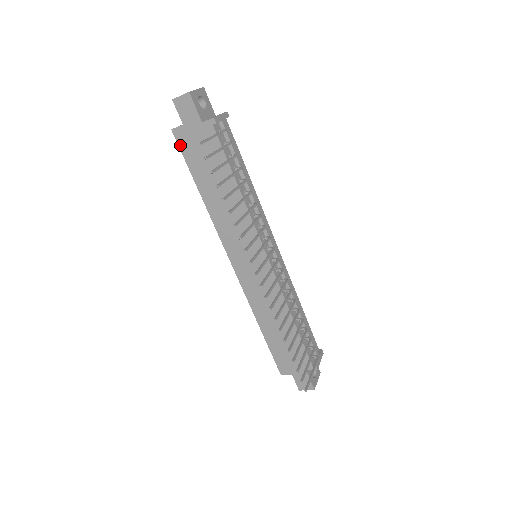
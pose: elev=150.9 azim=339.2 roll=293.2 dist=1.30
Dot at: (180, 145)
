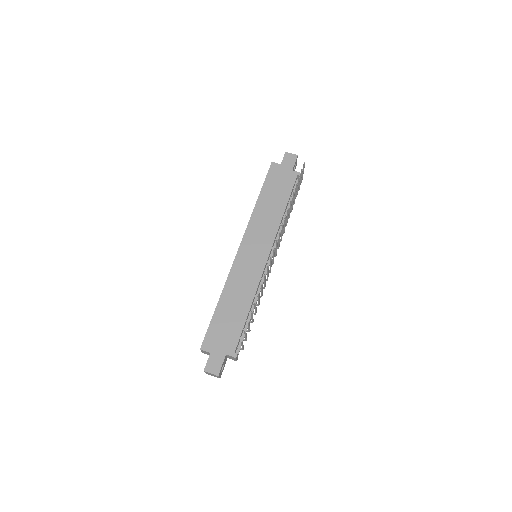
Dot at: (270, 171)
